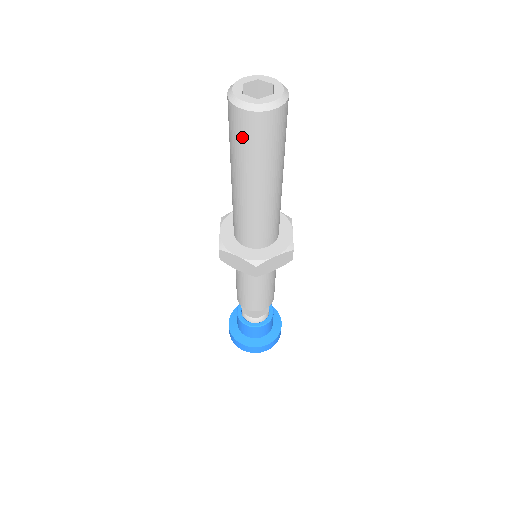
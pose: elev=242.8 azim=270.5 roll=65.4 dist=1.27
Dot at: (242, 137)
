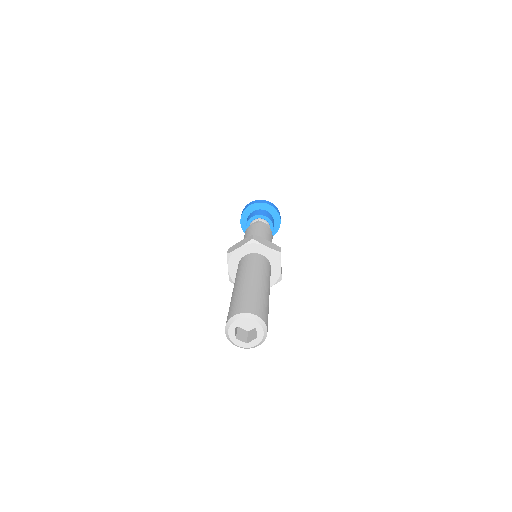
Dot at: occluded
